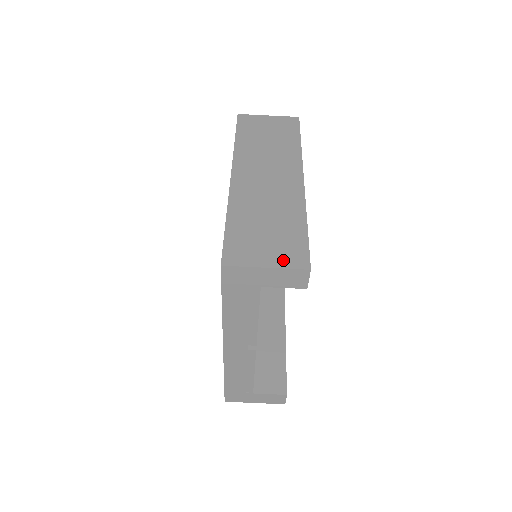
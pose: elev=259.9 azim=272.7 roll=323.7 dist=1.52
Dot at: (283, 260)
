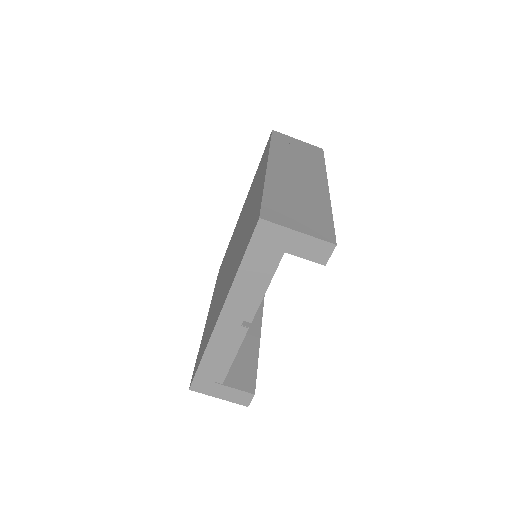
Dot at: (313, 231)
